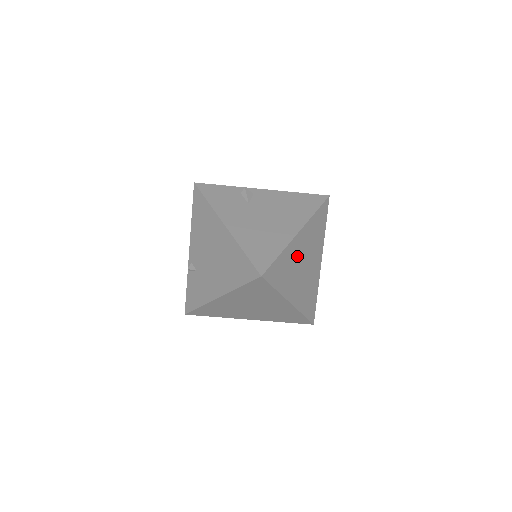
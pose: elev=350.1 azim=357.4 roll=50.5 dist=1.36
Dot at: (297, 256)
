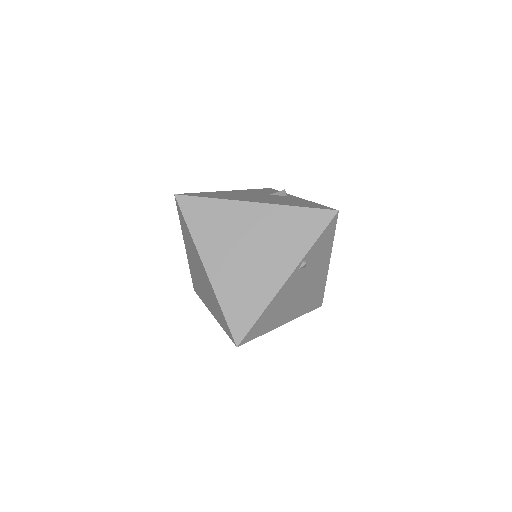
Dot at: (240, 226)
